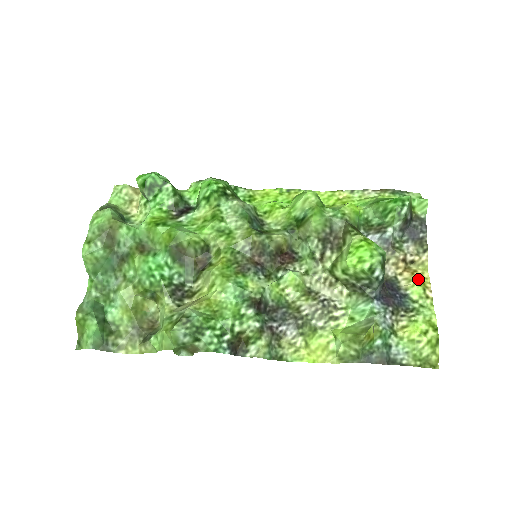
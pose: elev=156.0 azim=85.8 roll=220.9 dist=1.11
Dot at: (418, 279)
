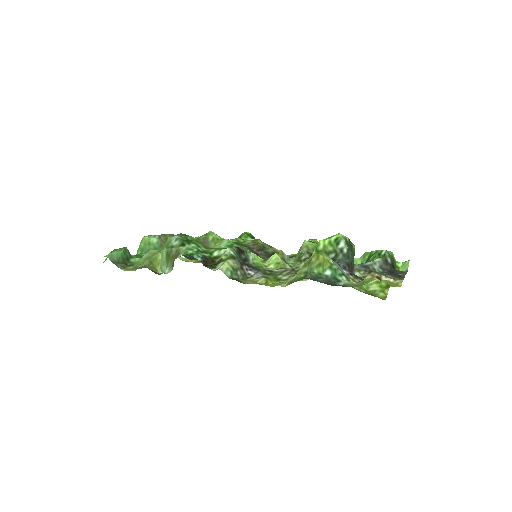
Dot at: occluded
